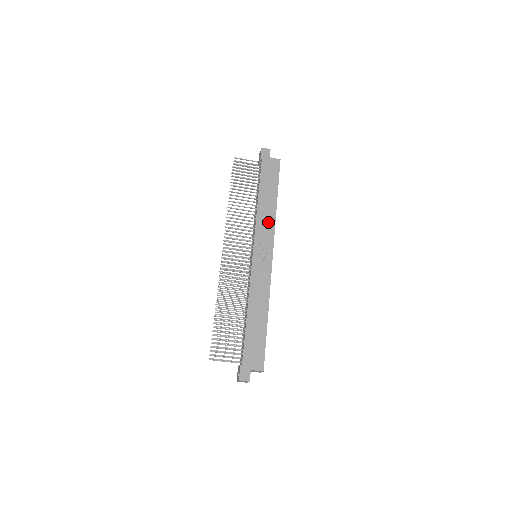
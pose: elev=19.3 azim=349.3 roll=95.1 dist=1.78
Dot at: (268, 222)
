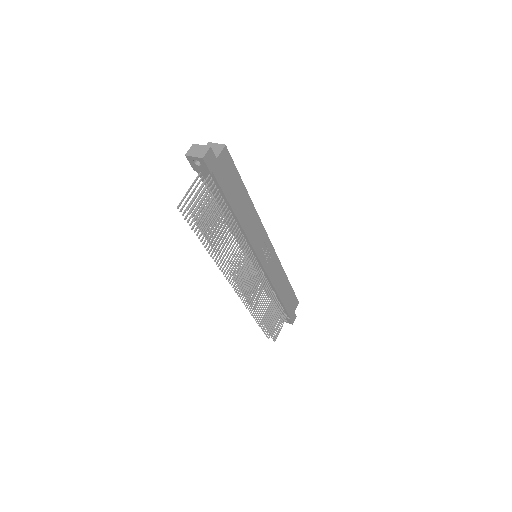
Dot at: (255, 225)
